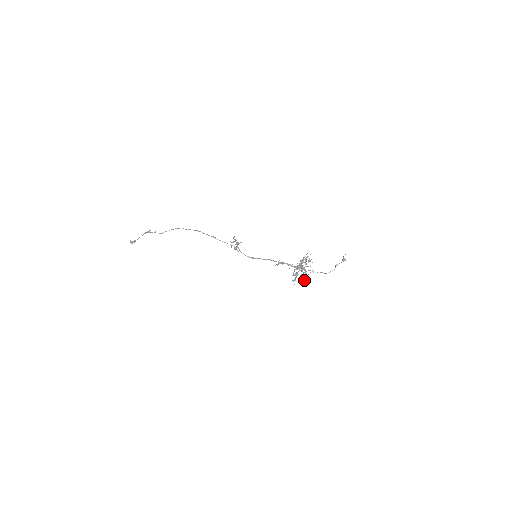
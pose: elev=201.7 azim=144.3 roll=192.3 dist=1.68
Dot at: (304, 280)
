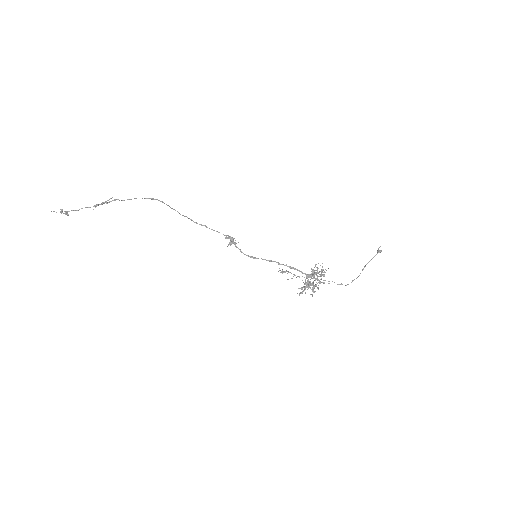
Dot at: (318, 289)
